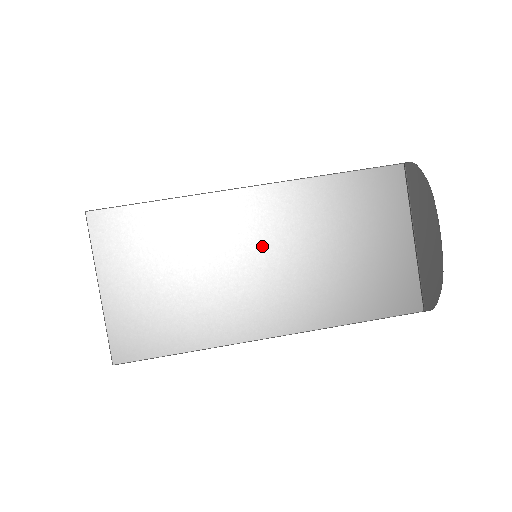
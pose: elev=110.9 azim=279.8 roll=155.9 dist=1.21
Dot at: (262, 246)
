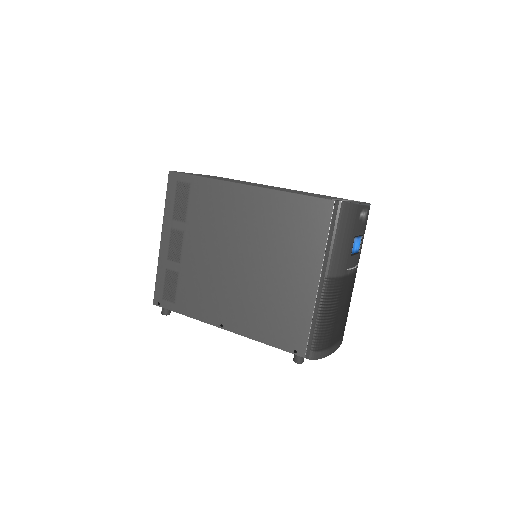
Dot at: occluded
